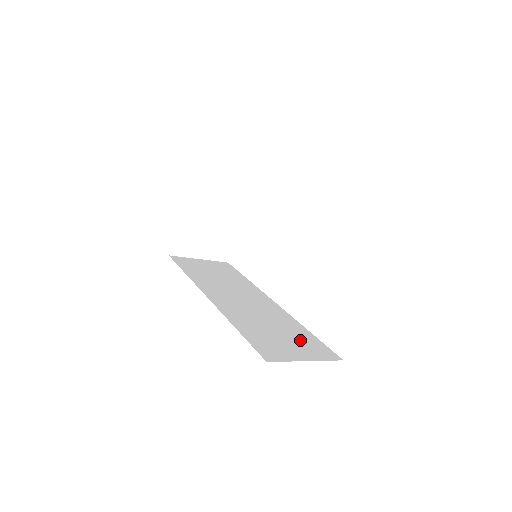
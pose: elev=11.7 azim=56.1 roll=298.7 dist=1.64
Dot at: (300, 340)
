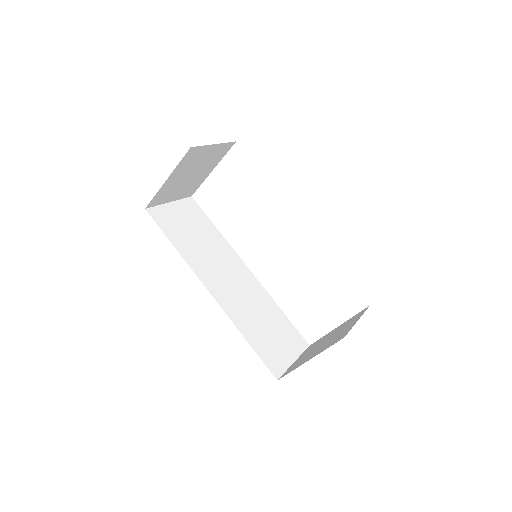
Dot at: (282, 331)
